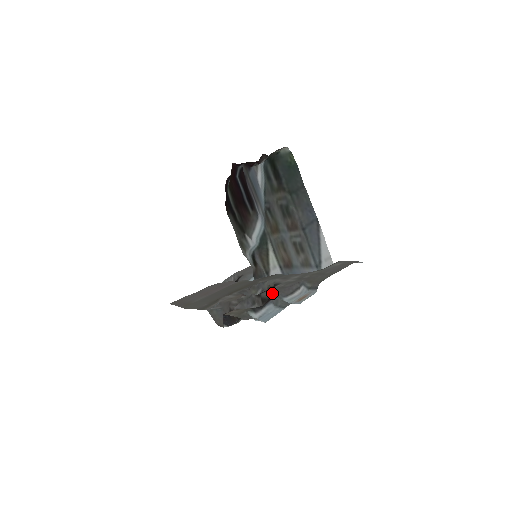
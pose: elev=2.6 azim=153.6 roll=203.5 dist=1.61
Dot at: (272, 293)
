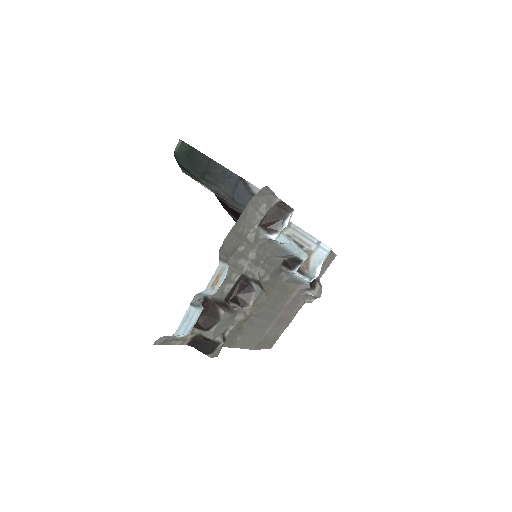
Dot at: (215, 293)
